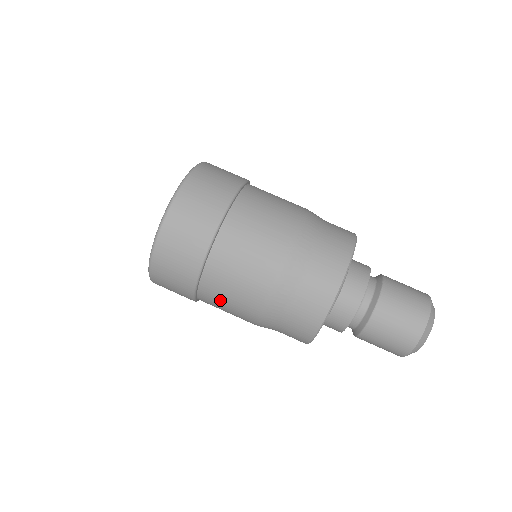
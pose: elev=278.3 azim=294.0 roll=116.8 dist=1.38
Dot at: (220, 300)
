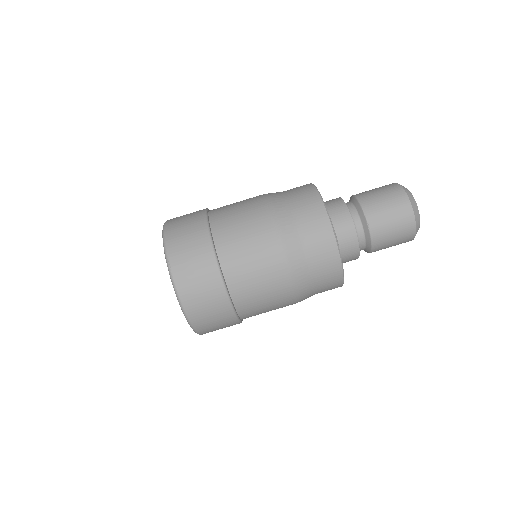
Dot at: (259, 308)
